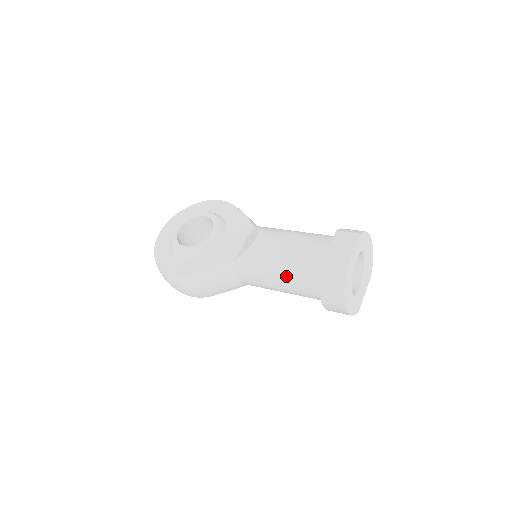
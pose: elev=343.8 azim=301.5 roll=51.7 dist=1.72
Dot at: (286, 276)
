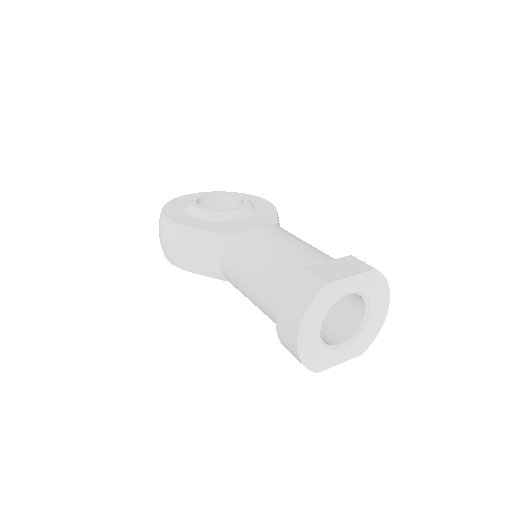
Dot at: (263, 271)
